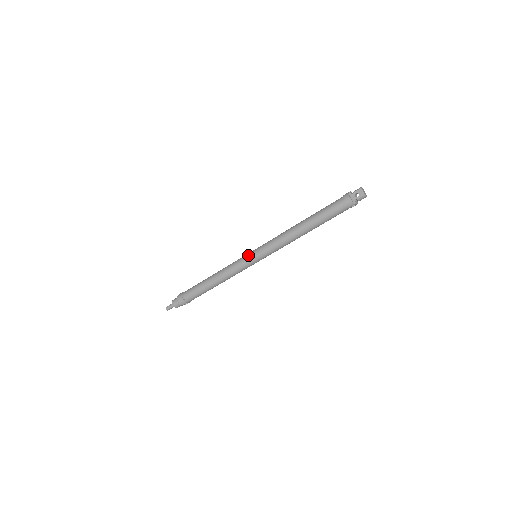
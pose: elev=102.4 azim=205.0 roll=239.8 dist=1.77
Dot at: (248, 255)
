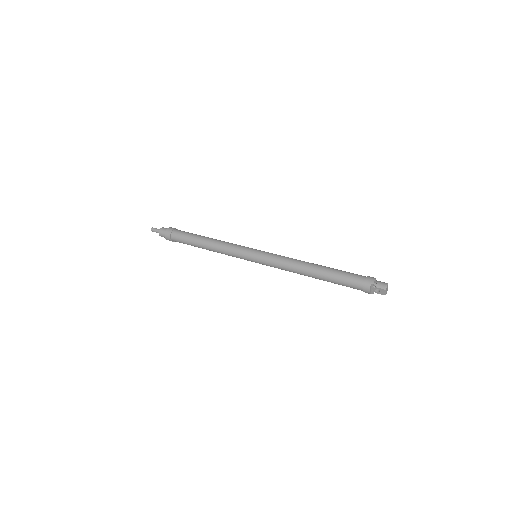
Dot at: (248, 256)
